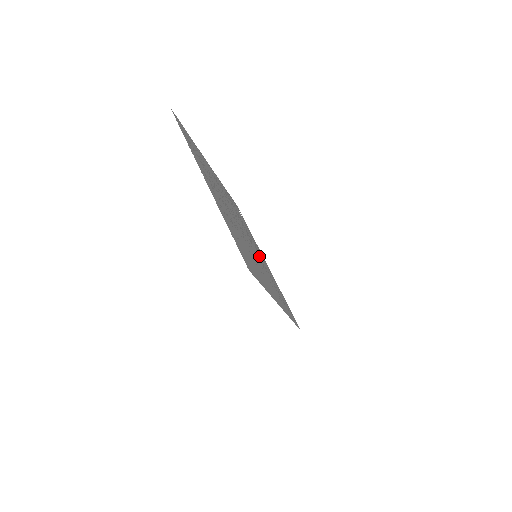
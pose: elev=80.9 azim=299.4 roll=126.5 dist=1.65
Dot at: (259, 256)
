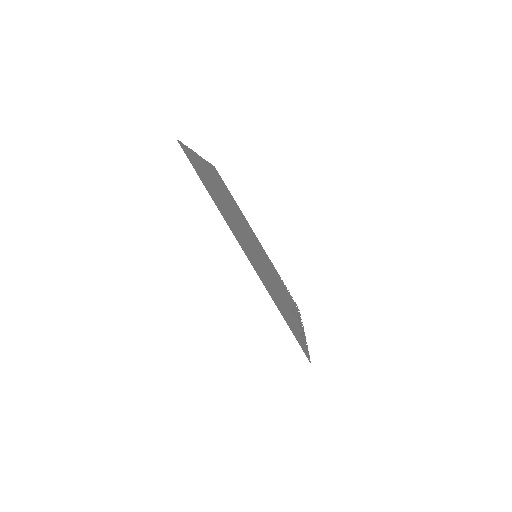
Dot at: (278, 289)
